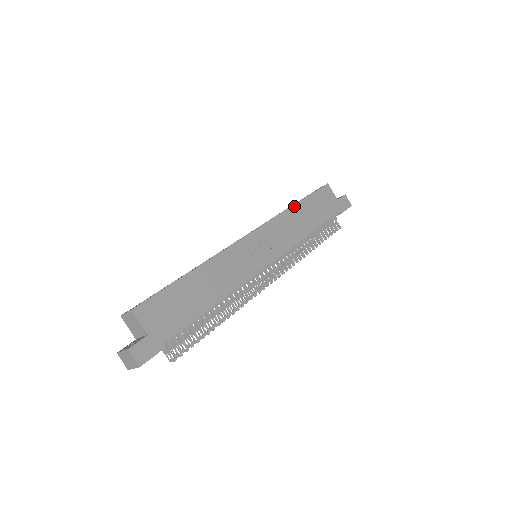
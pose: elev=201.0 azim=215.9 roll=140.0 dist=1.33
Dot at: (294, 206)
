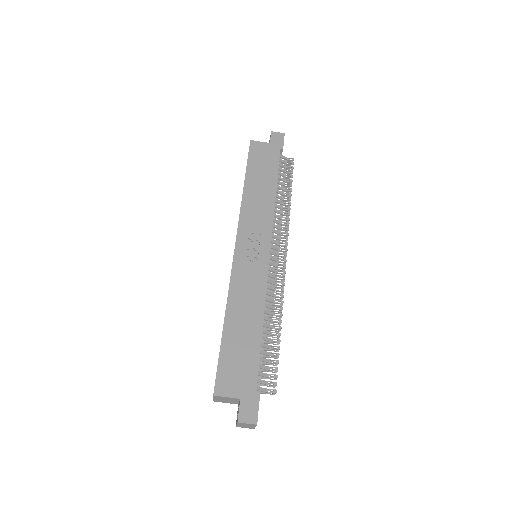
Dot at: (244, 189)
